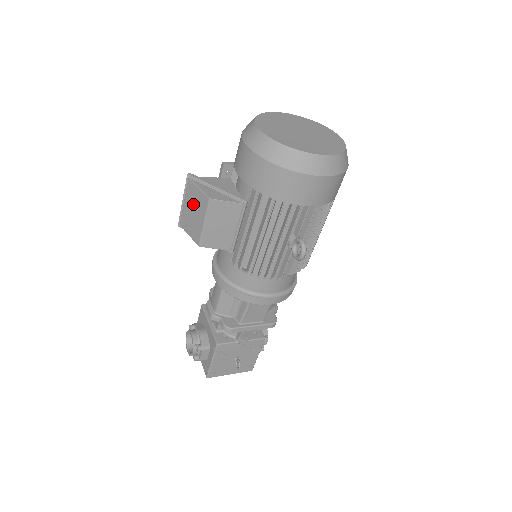
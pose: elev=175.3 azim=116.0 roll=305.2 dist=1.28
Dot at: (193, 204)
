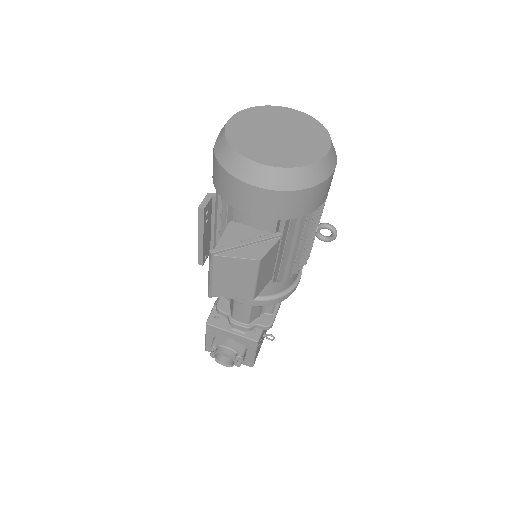
Dot at: (231, 273)
